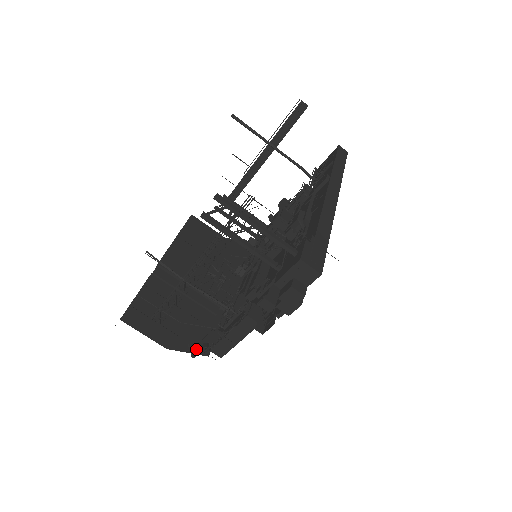
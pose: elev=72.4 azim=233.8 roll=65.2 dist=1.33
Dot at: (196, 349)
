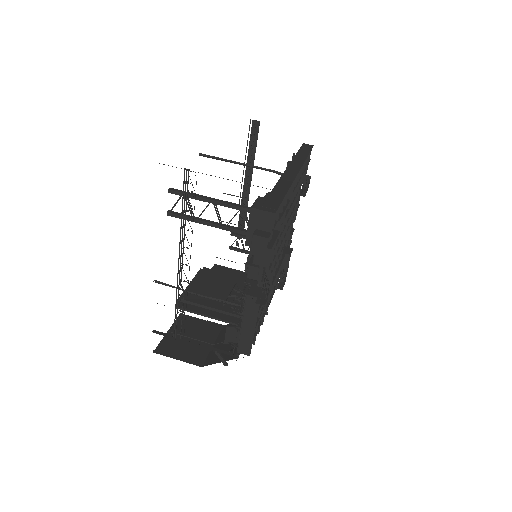
Dot at: (227, 358)
